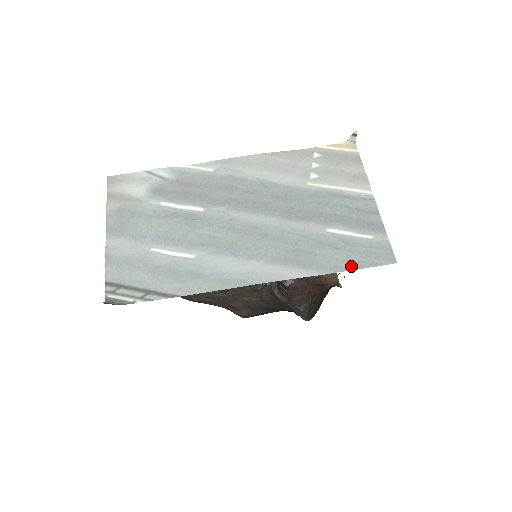
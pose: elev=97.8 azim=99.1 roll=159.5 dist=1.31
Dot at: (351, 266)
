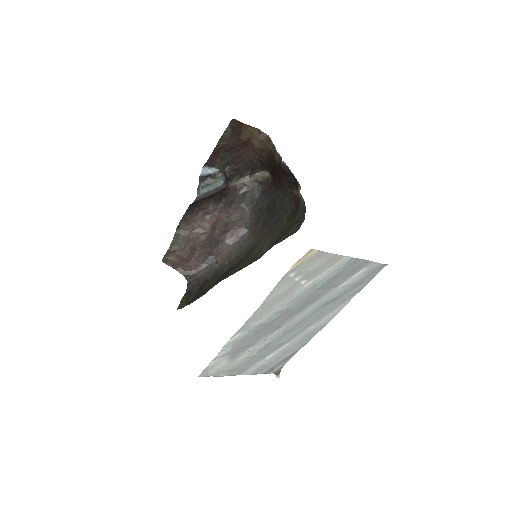
Dot at: (365, 284)
